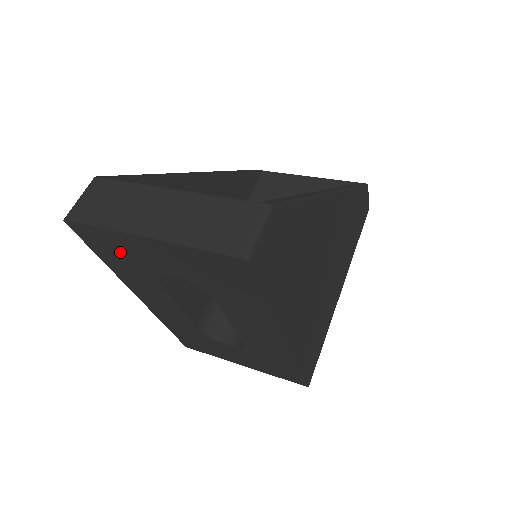
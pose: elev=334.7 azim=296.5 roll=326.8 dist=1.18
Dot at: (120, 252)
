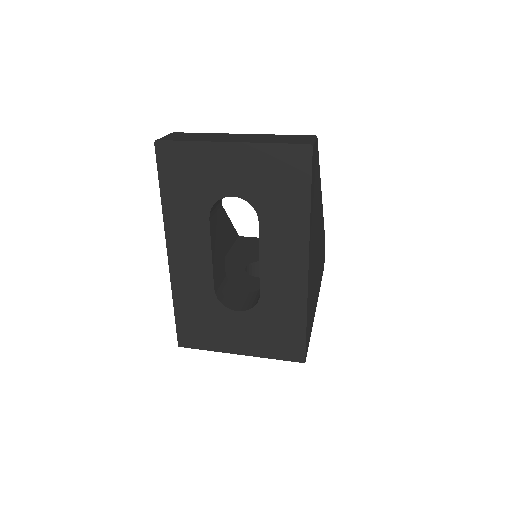
Dot at: (191, 174)
